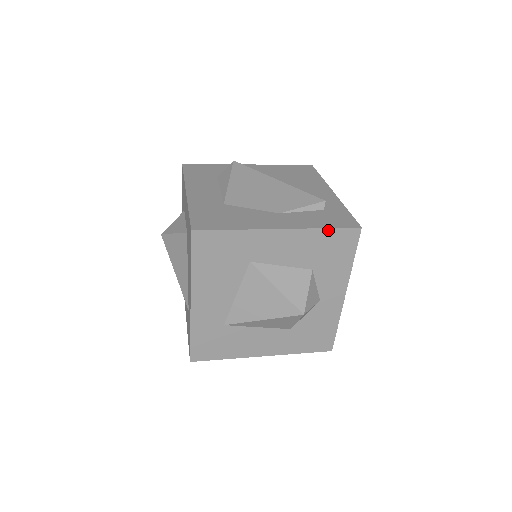
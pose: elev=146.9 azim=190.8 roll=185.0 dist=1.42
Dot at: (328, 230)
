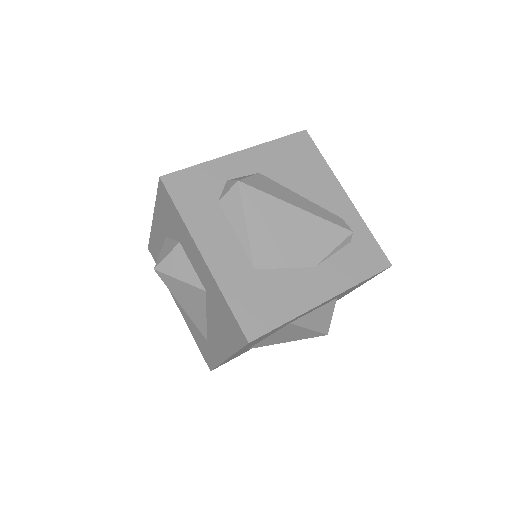
Dot at: (365, 280)
